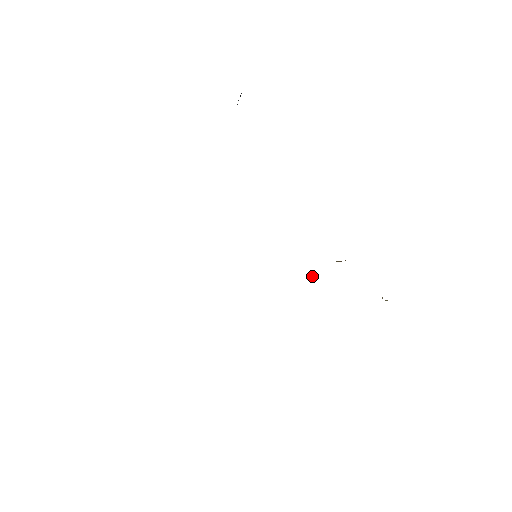
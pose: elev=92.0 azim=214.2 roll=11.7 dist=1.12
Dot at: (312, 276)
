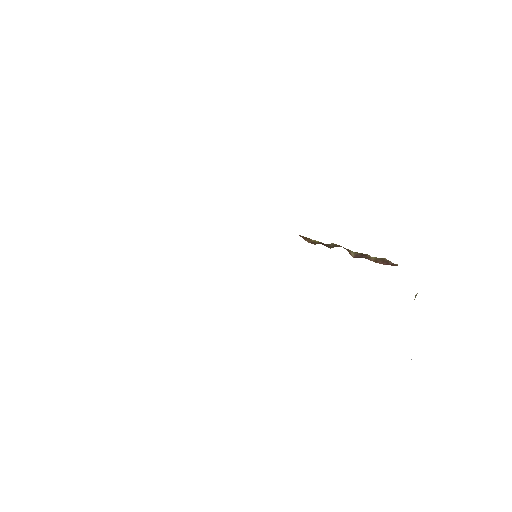
Dot at: occluded
